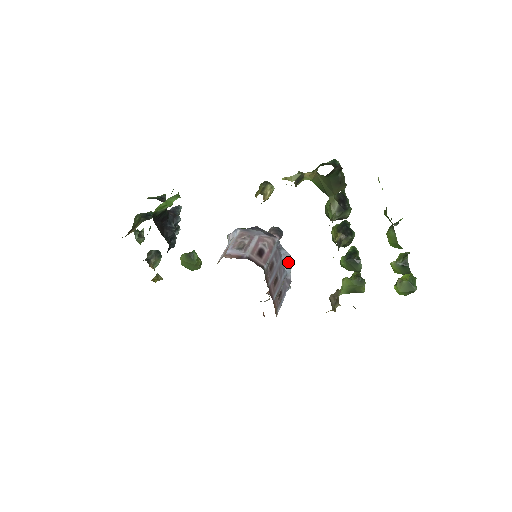
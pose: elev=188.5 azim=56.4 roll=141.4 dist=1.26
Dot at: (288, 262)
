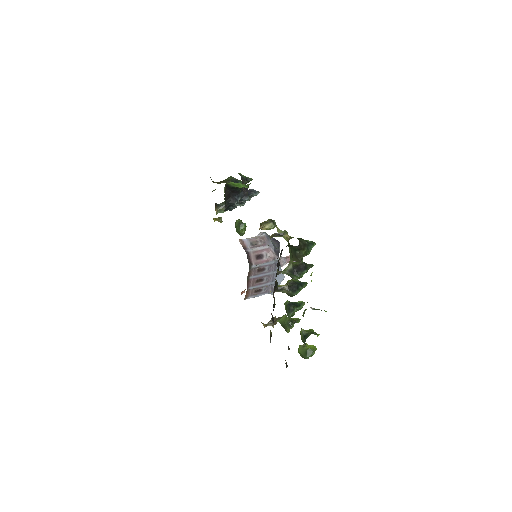
Dot at: (280, 278)
